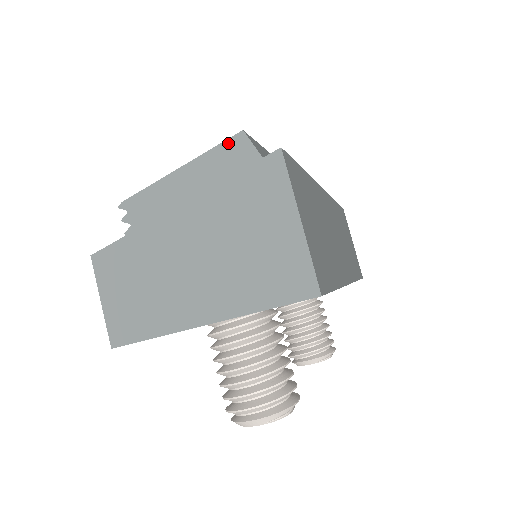
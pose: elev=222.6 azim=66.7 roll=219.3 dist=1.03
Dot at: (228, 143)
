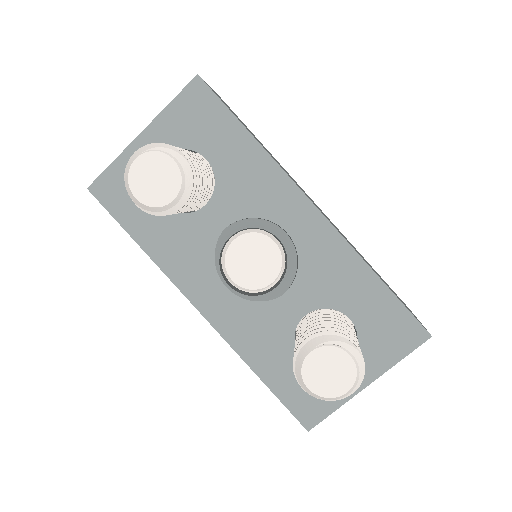
Dot at: occluded
